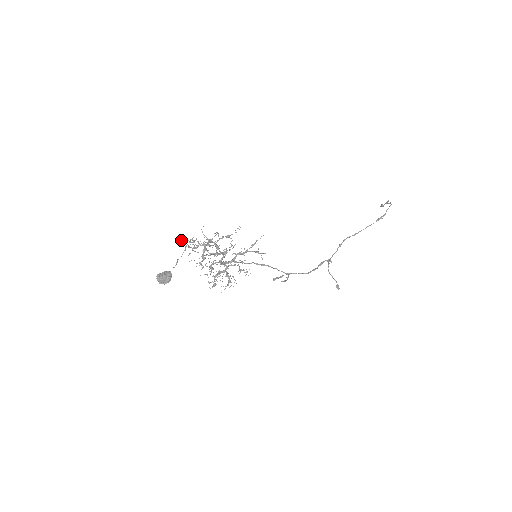
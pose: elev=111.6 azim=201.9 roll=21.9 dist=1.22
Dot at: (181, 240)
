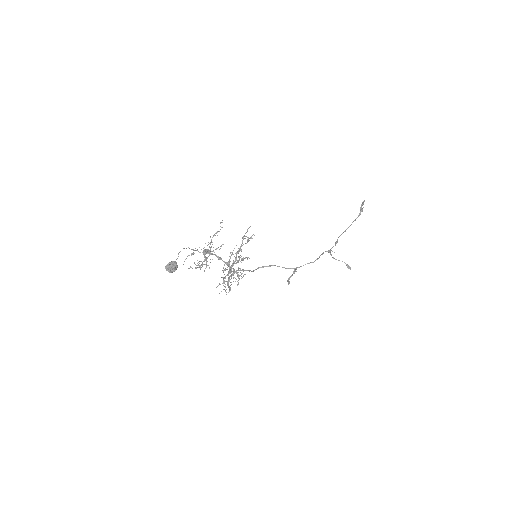
Dot at: (185, 259)
